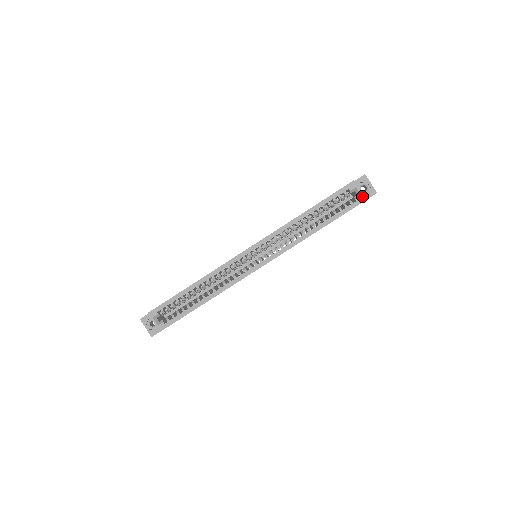
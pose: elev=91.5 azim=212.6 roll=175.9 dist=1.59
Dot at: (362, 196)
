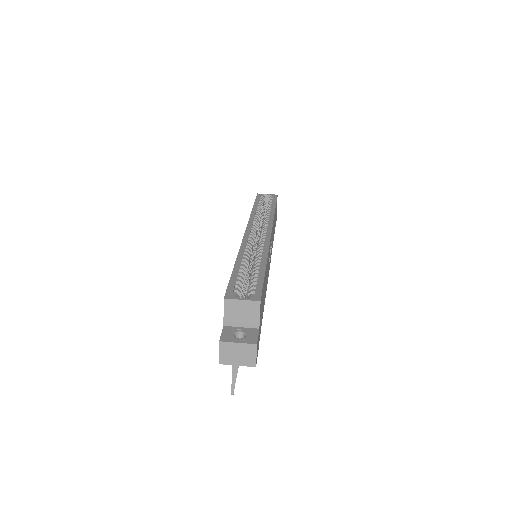
Dot at: (273, 195)
